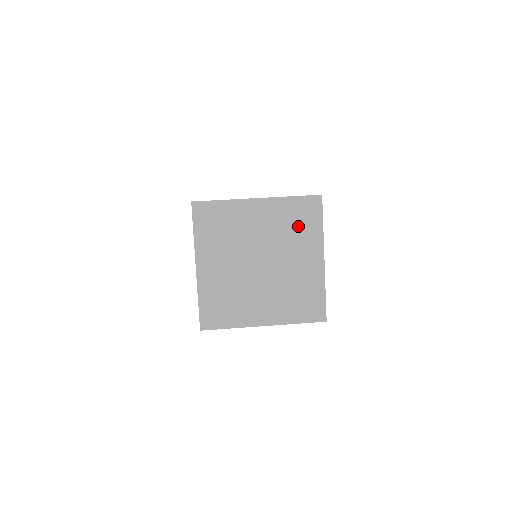
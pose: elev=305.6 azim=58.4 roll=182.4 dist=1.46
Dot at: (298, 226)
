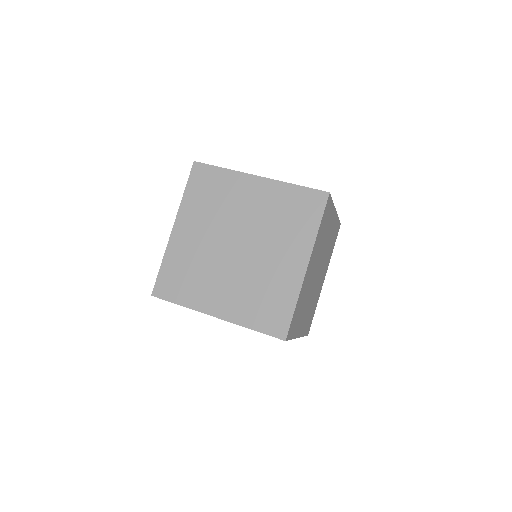
Dot at: (291, 219)
